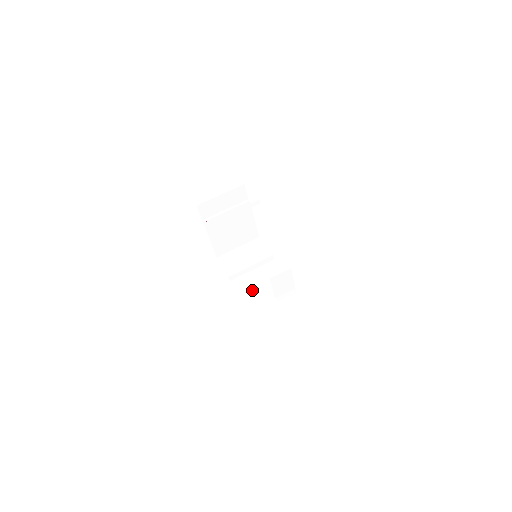
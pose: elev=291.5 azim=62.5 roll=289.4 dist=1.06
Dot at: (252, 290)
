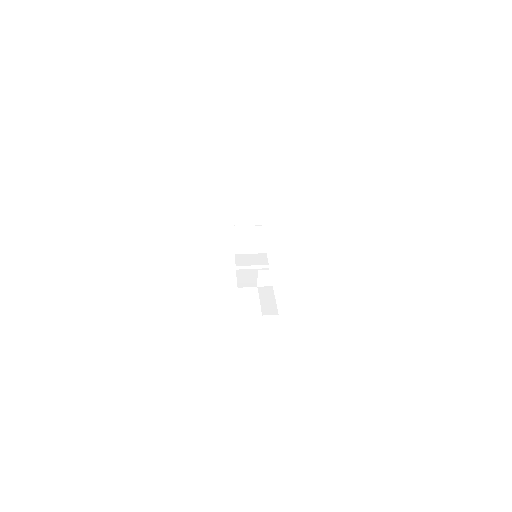
Dot at: (246, 278)
